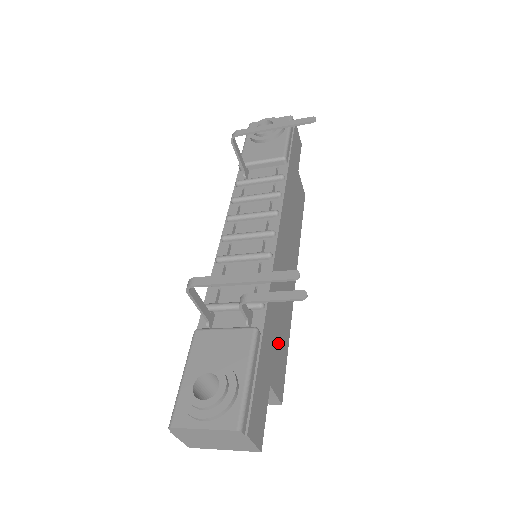
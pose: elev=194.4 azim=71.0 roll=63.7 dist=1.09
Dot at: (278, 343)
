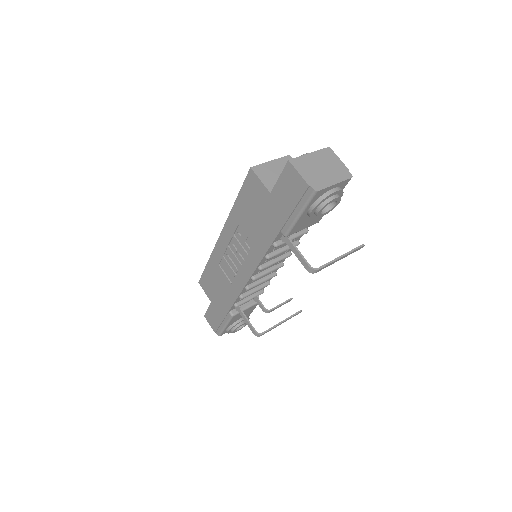
Dot at: occluded
